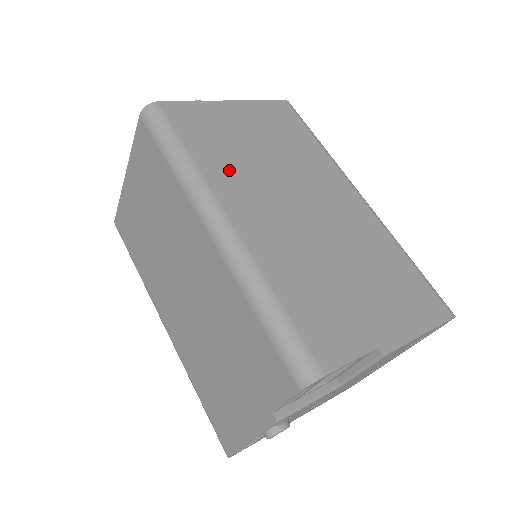
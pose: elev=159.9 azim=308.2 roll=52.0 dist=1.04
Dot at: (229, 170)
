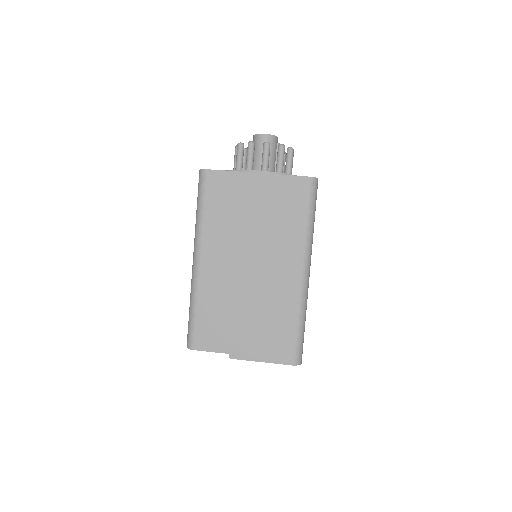
Dot at: (220, 230)
